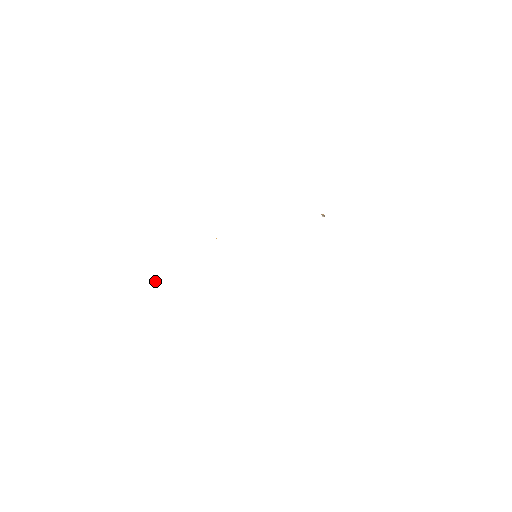
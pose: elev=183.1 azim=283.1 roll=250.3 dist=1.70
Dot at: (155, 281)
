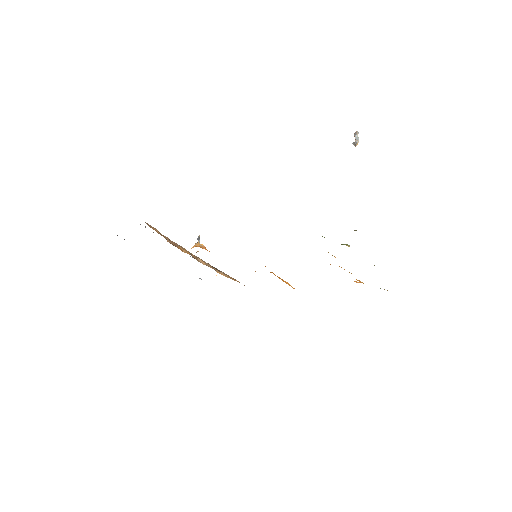
Dot at: (199, 237)
